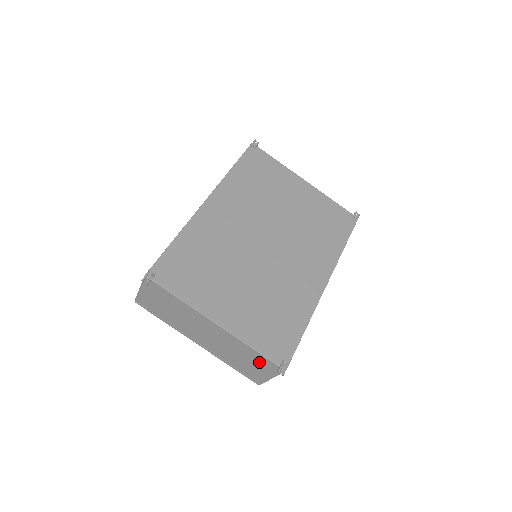
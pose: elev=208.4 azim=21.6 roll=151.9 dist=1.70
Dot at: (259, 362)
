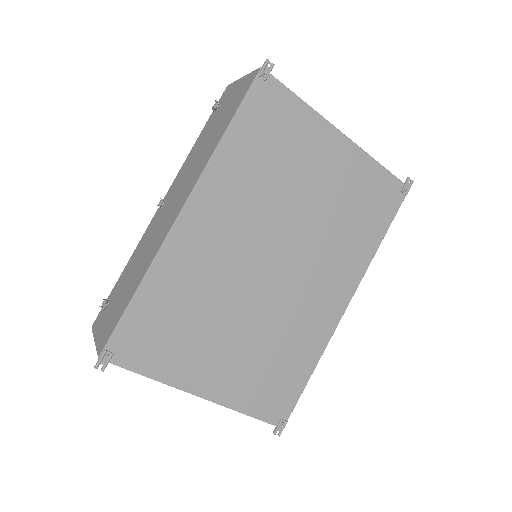
Dot at: occluded
